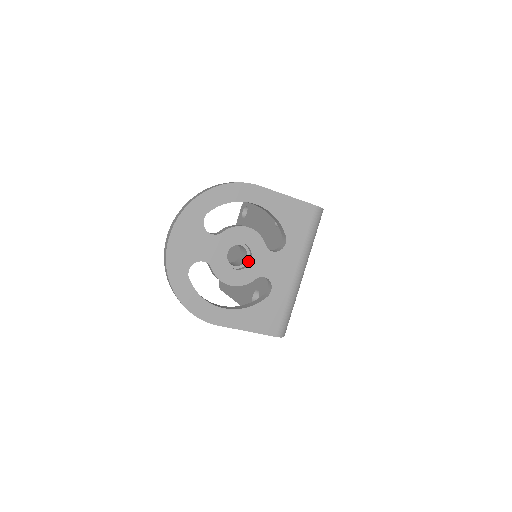
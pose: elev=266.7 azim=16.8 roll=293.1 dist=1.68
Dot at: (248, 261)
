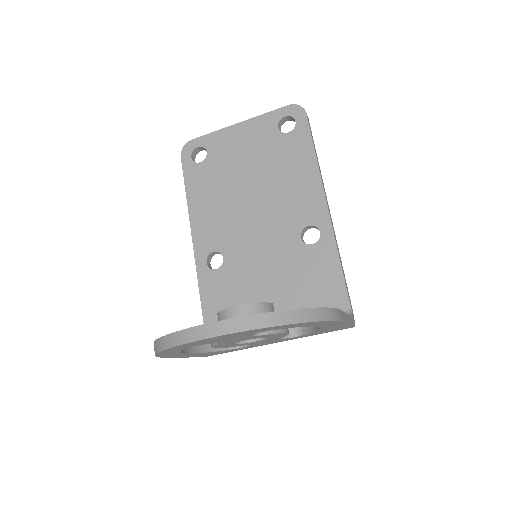
Dot at: occluded
